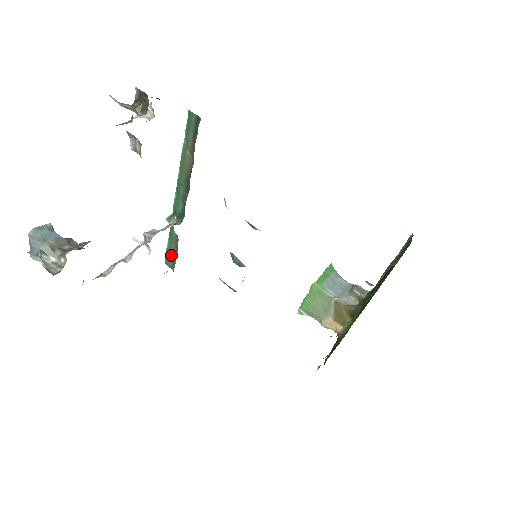
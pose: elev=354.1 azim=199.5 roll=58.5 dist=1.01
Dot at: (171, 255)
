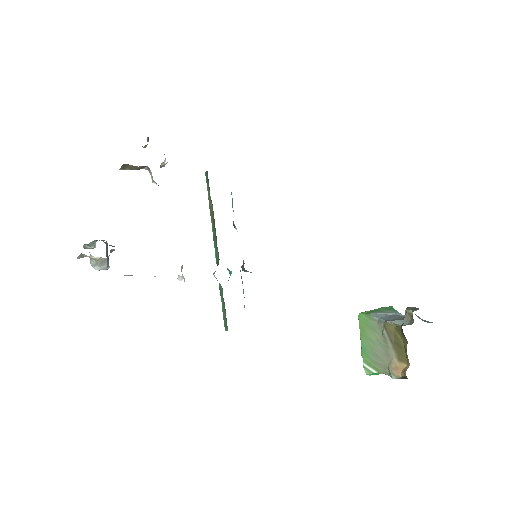
Dot at: (225, 314)
